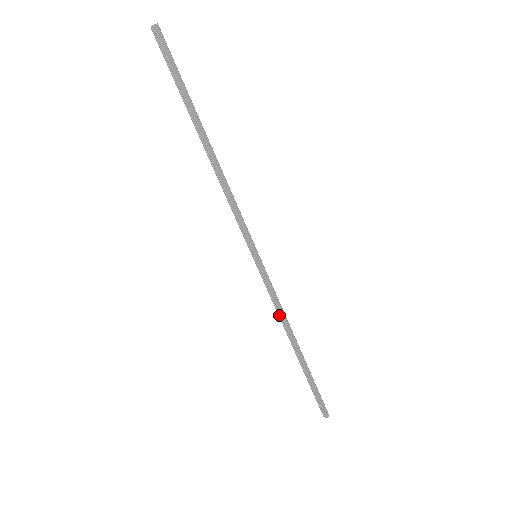
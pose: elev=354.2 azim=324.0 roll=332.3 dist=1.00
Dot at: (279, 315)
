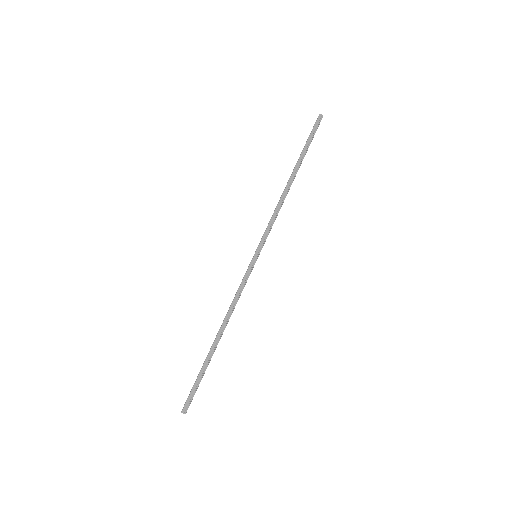
Dot at: (232, 304)
